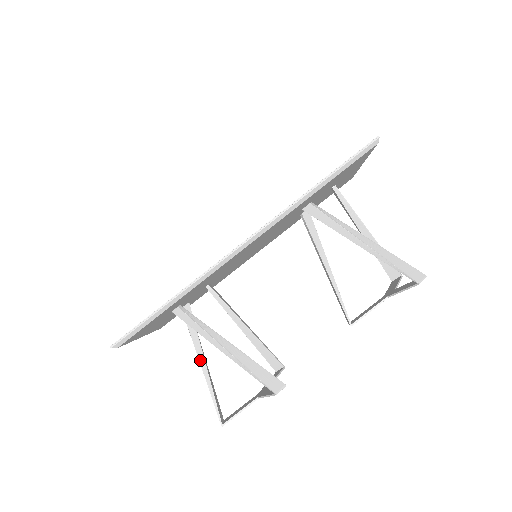
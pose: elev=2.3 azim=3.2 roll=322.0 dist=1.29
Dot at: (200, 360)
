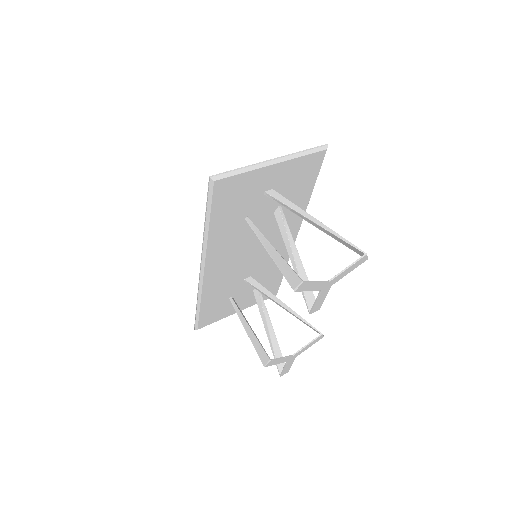
Dot at: (265, 328)
